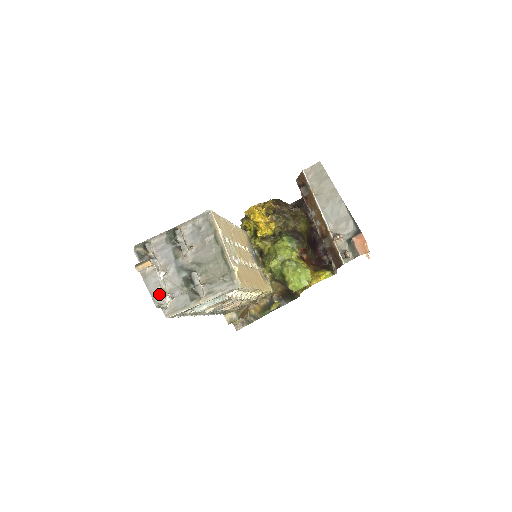
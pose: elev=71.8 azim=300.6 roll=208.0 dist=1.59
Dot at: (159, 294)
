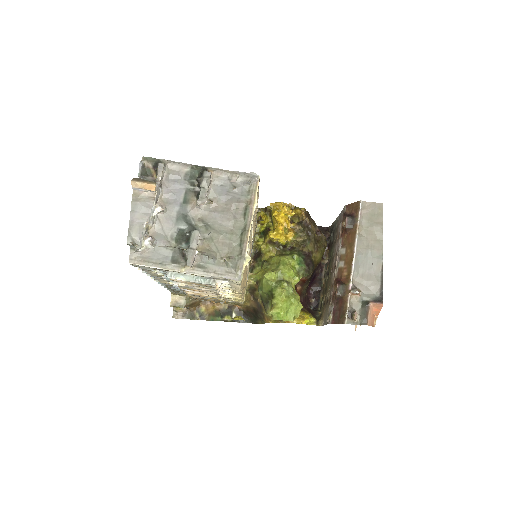
Dot at: (140, 230)
